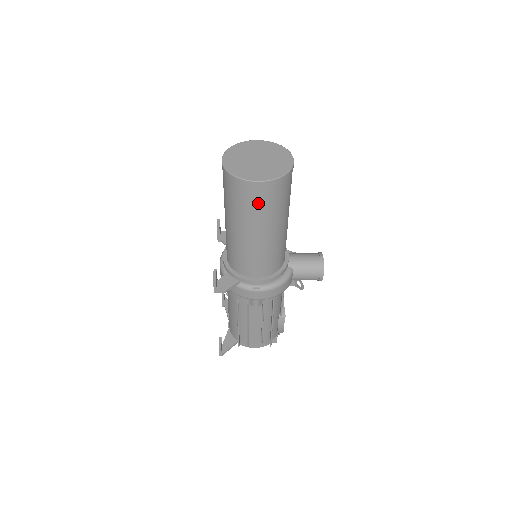
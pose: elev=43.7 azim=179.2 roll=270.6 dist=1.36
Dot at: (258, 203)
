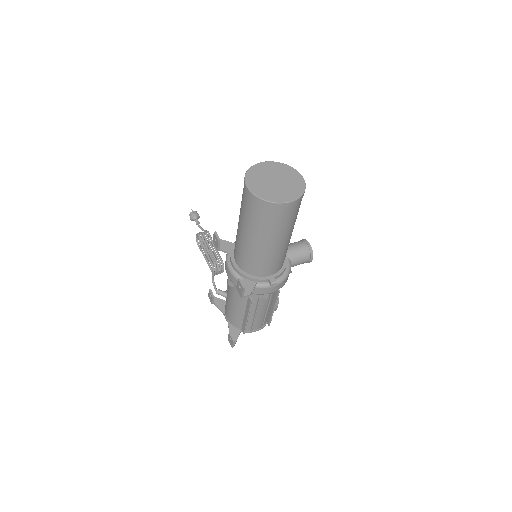
Dot at: (285, 218)
